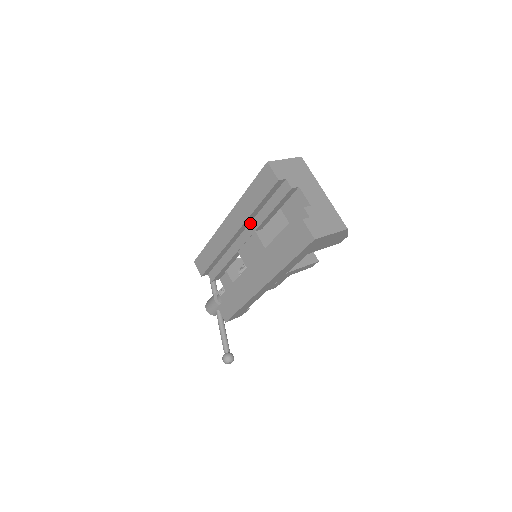
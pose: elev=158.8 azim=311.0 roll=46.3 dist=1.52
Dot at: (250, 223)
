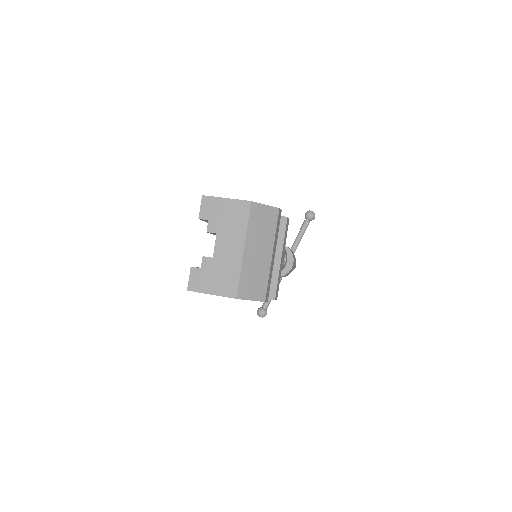
Dot at: occluded
